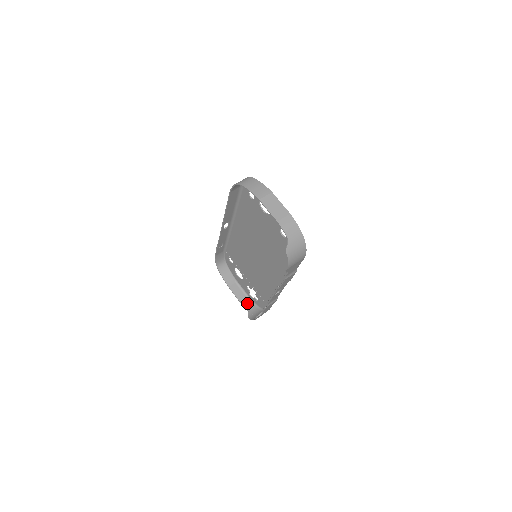
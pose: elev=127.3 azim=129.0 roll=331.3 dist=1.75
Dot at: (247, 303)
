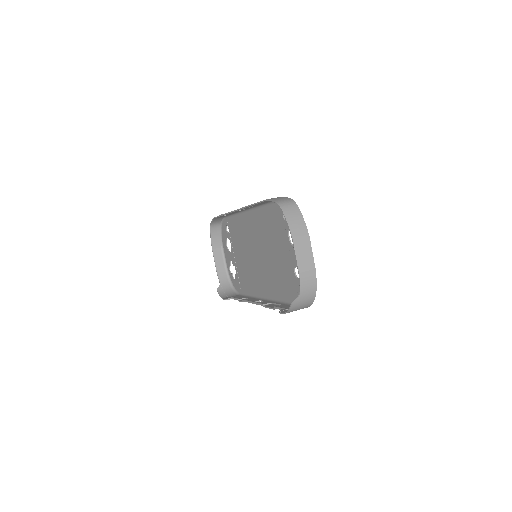
Dot at: (223, 274)
